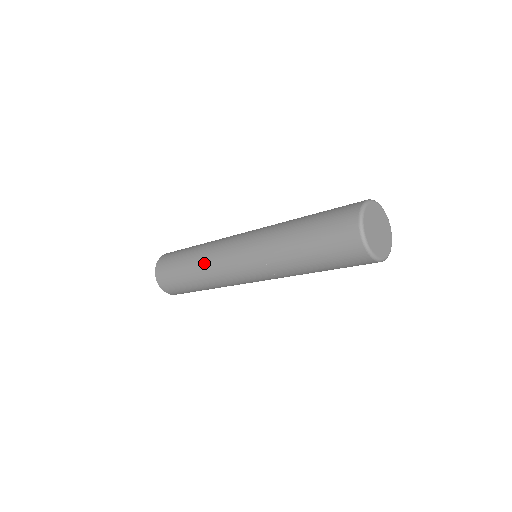
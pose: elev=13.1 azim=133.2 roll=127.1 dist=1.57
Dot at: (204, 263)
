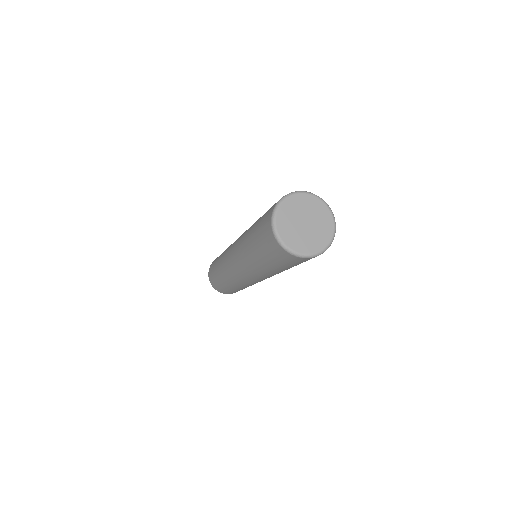
Dot at: occluded
